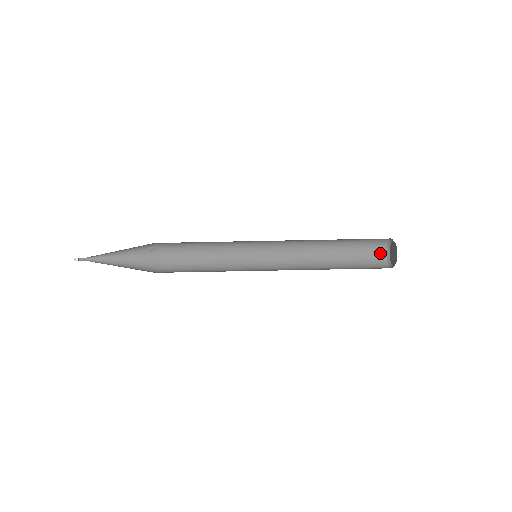
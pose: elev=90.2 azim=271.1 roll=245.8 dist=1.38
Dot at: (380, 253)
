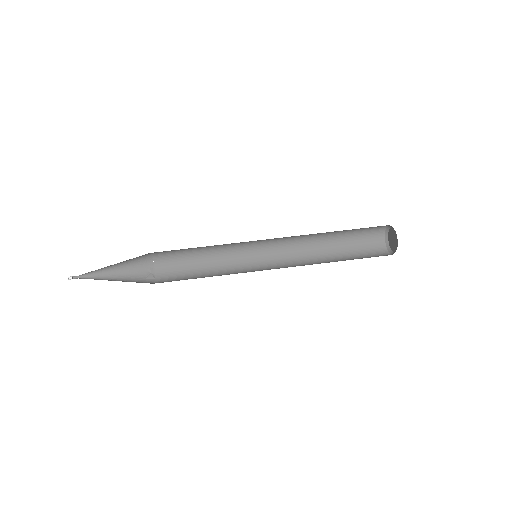
Dot at: (384, 255)
